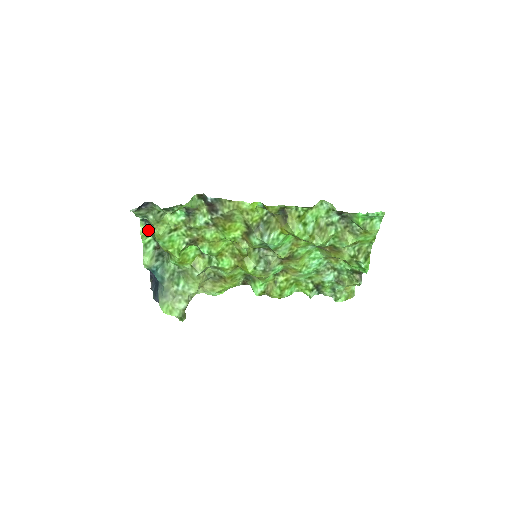
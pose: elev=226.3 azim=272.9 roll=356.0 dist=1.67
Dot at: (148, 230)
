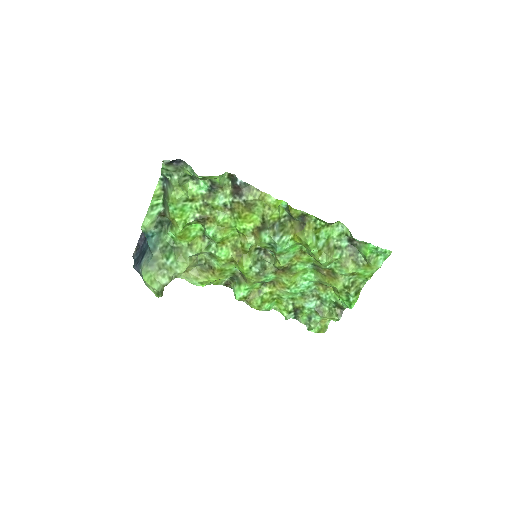
Dot at: (162, 192)
